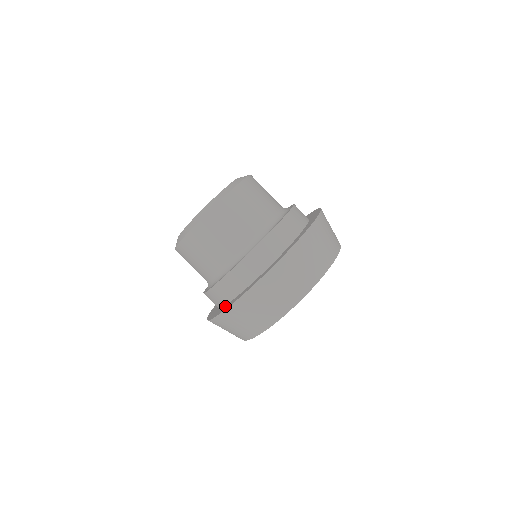
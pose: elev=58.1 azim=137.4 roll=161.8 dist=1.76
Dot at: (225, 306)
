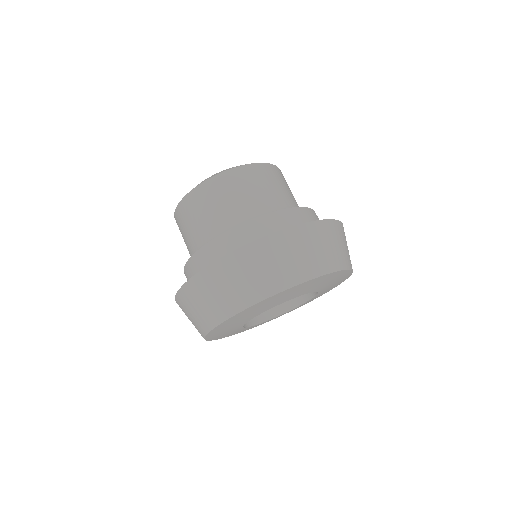
Dot at: occluded
